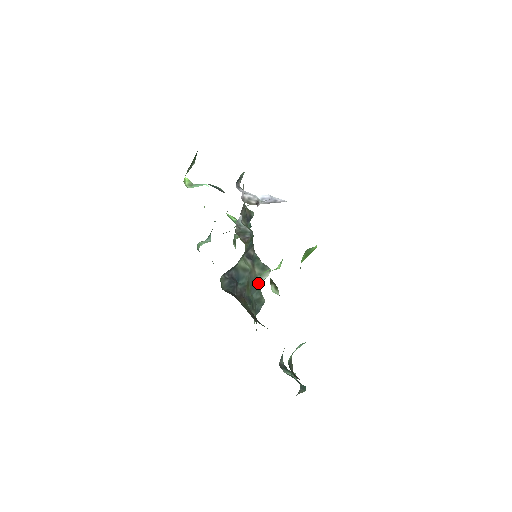
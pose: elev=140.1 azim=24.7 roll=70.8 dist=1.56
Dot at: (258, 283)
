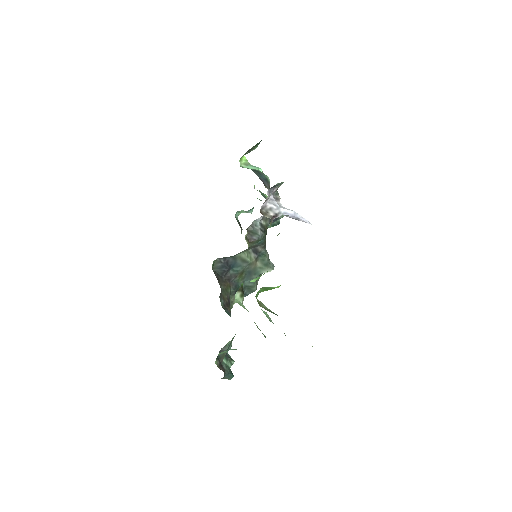
Dot at: (256, 274)
